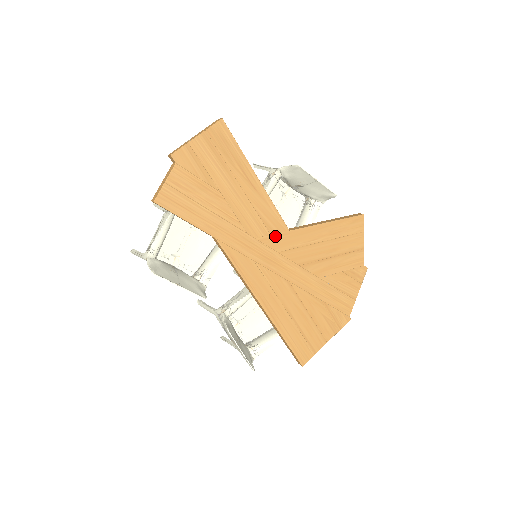
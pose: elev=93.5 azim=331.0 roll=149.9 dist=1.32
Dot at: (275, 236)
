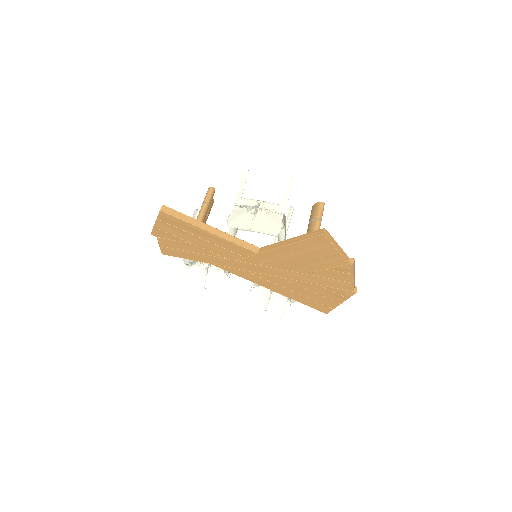
Dot at: (249, 258)
